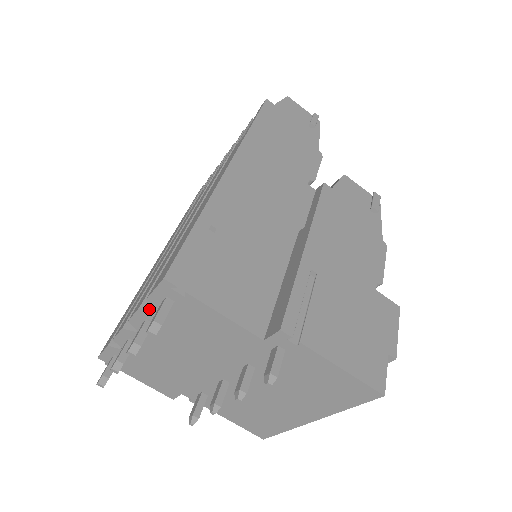
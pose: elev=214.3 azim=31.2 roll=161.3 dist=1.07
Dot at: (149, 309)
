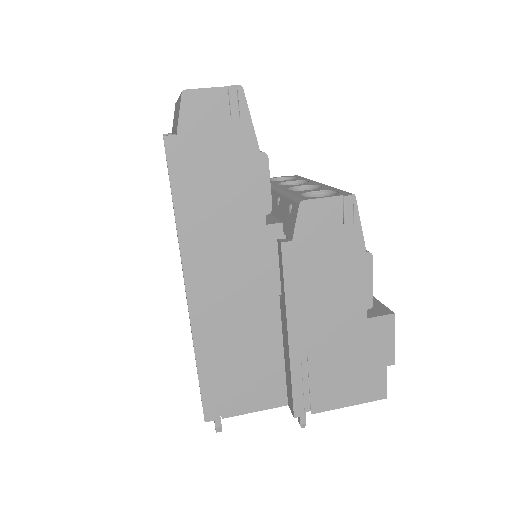
Dot at: occluded
